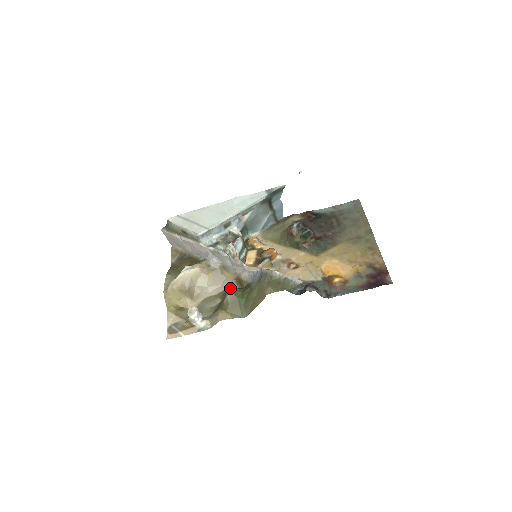
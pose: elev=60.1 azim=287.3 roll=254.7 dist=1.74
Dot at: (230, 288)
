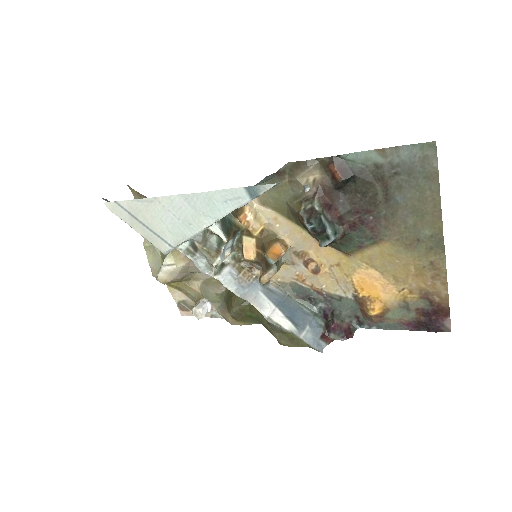
Dot at: (233, 304)
